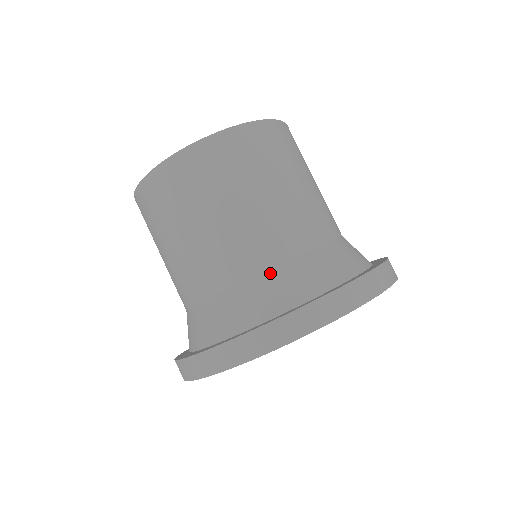
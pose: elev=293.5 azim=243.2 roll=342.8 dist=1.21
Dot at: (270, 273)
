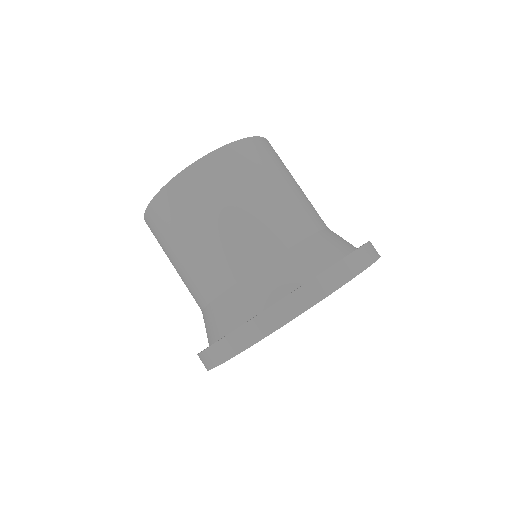
Dot at: (312, 238)
